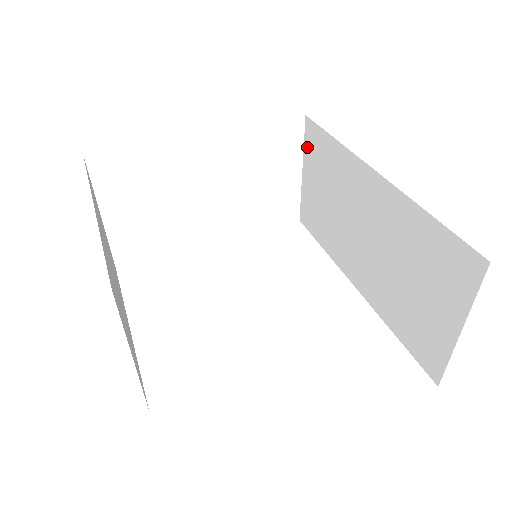
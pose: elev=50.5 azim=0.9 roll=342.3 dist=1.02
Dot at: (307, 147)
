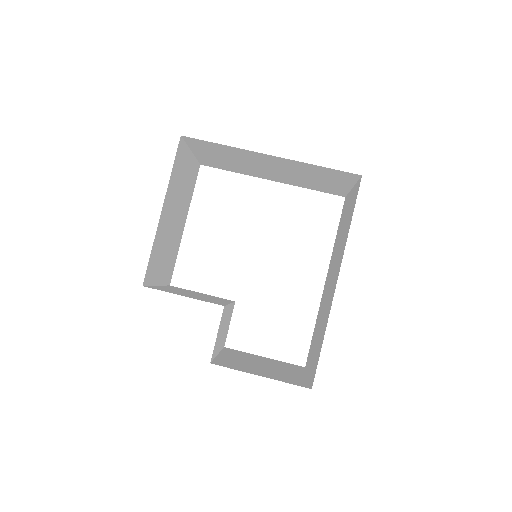
Dot at: occluded
